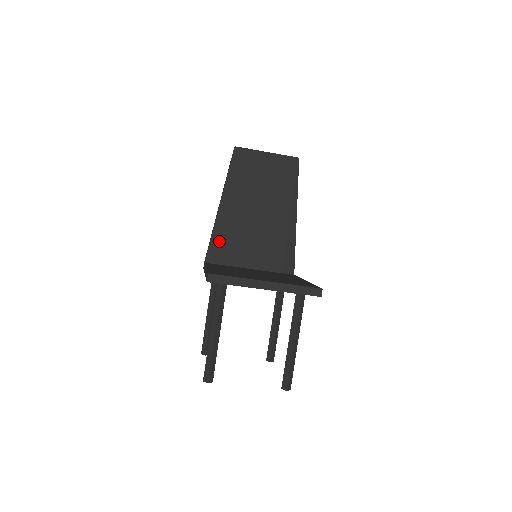
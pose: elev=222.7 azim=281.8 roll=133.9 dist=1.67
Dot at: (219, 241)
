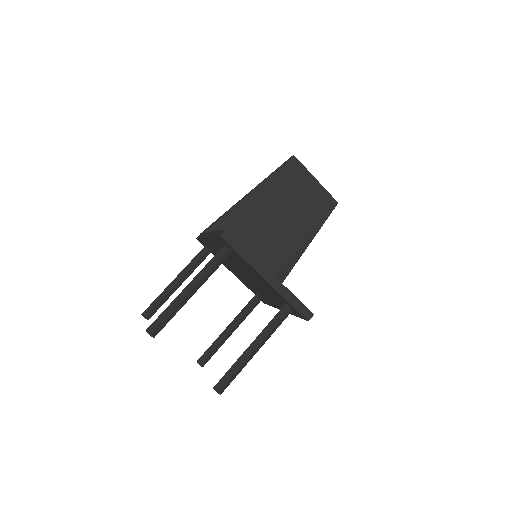
Dot at: (228, 223)
